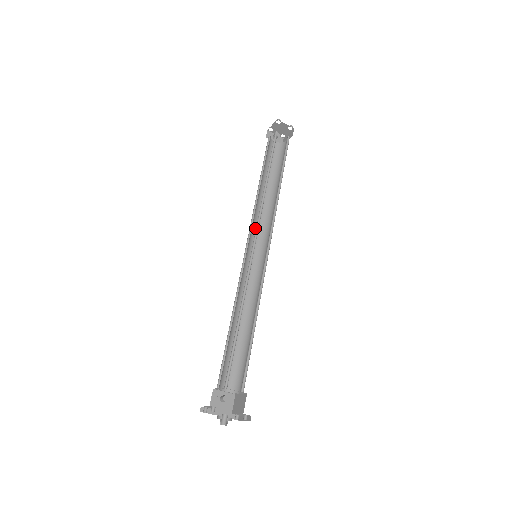
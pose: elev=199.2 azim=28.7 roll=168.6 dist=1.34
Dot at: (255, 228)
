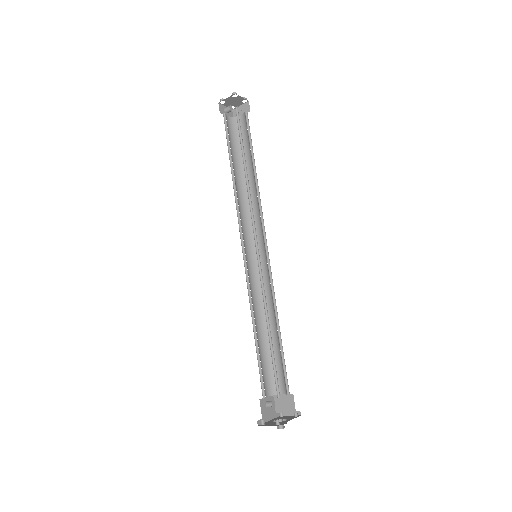
Dot at: (242, 224)
